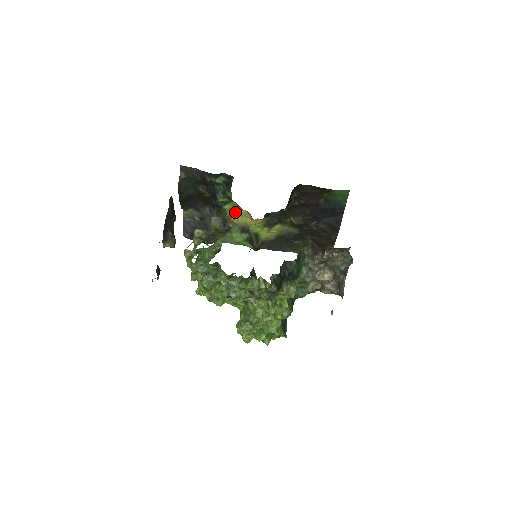
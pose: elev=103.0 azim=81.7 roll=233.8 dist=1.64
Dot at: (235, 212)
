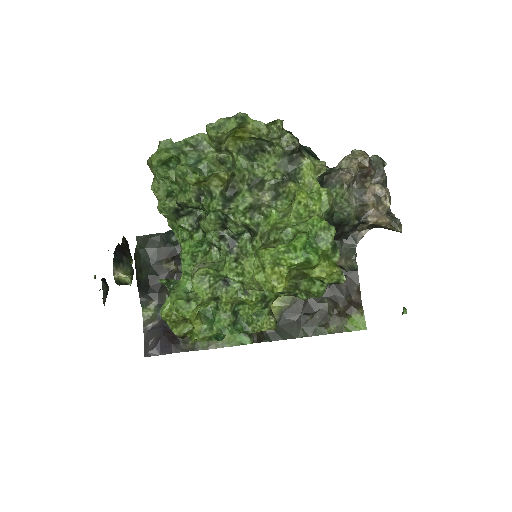
Dot at: occluded
